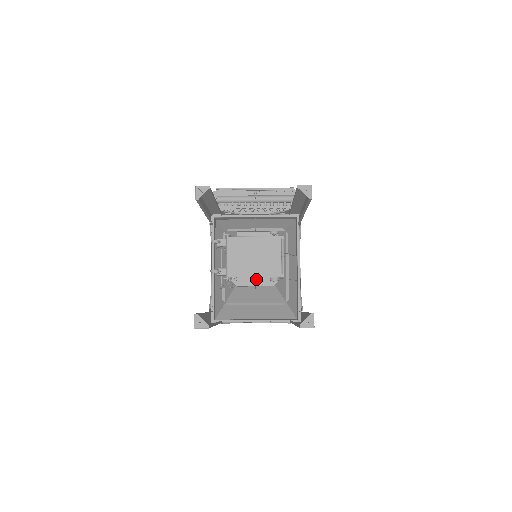
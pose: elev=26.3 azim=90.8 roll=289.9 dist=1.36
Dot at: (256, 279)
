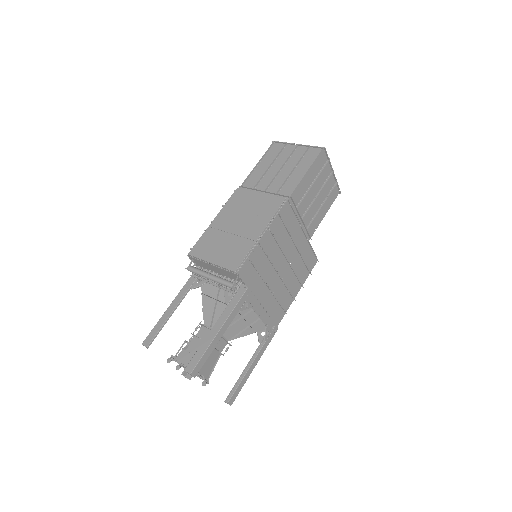
Dot at: occluded
